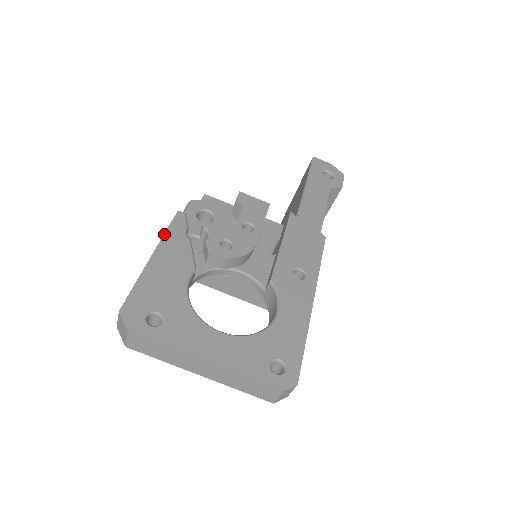
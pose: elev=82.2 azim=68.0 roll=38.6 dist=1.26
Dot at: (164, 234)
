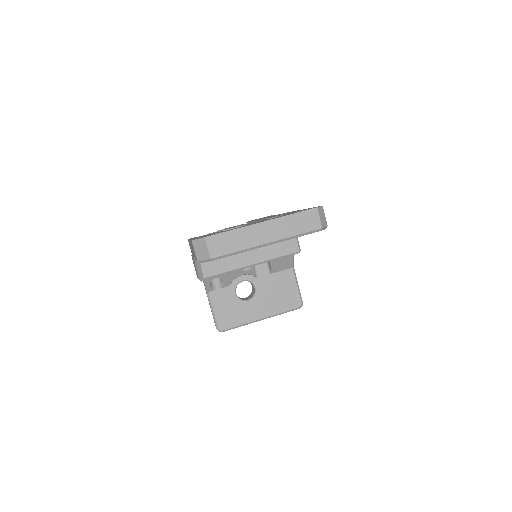
Dot at: (188, 239)
